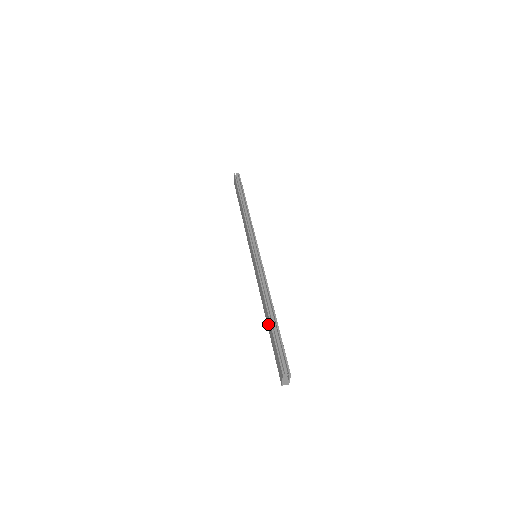
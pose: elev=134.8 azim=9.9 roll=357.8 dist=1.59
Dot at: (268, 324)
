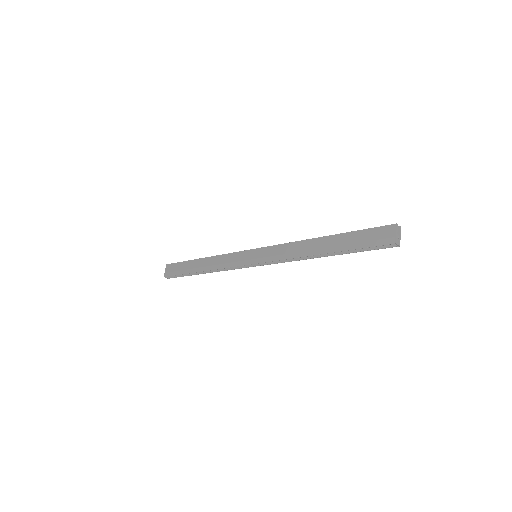
Dot at: (329, 245)
